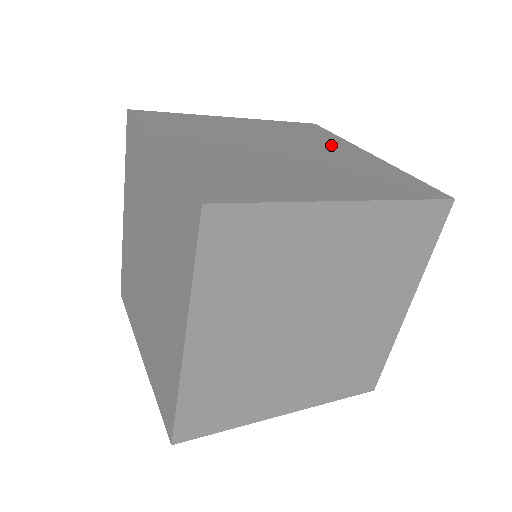
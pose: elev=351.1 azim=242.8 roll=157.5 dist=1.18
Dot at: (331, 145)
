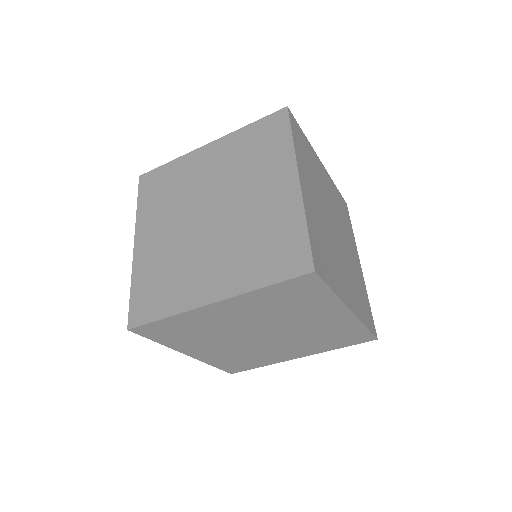
Dot at: occluded
